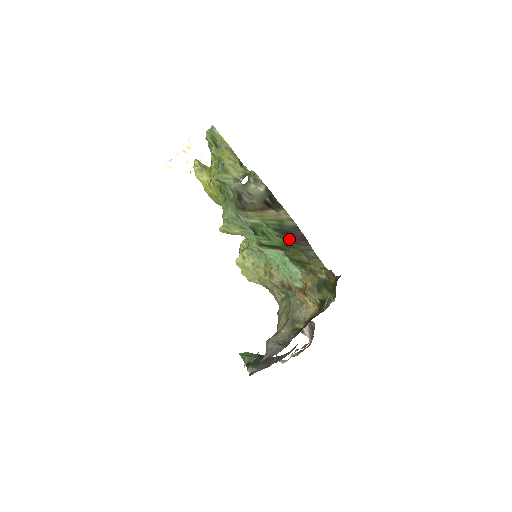
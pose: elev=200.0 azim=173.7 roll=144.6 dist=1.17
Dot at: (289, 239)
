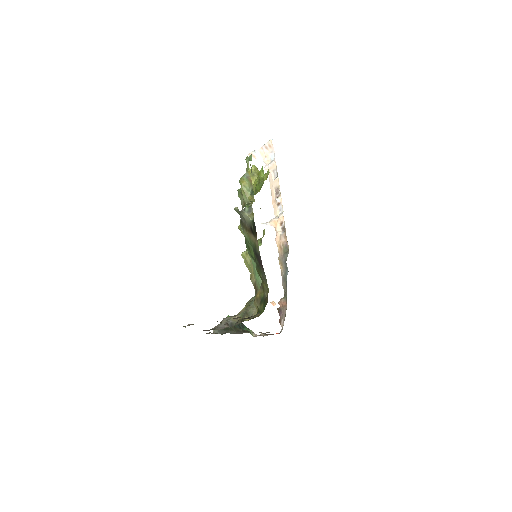
Dot at: (257, 260)
